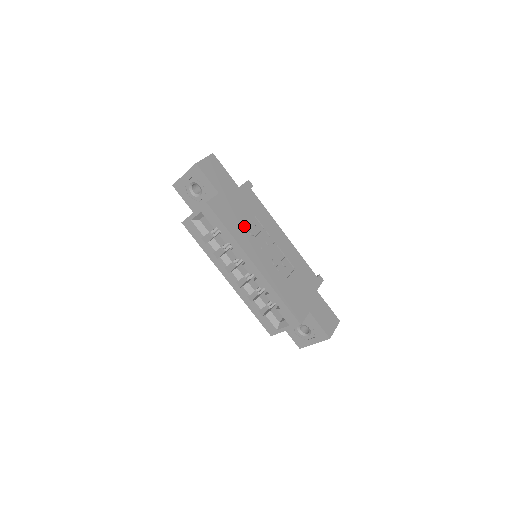
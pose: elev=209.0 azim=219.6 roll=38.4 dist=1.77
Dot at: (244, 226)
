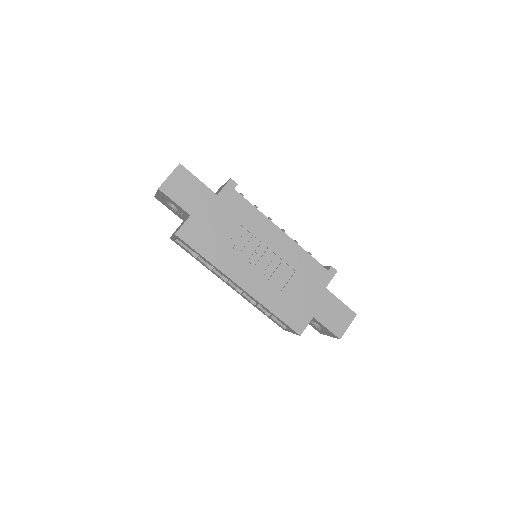
Dot at: (226, 243)
